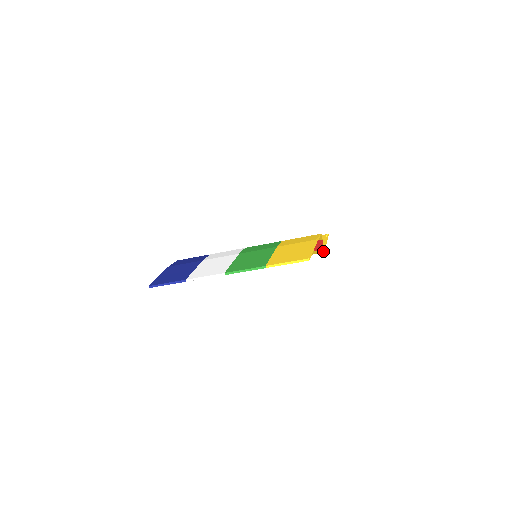
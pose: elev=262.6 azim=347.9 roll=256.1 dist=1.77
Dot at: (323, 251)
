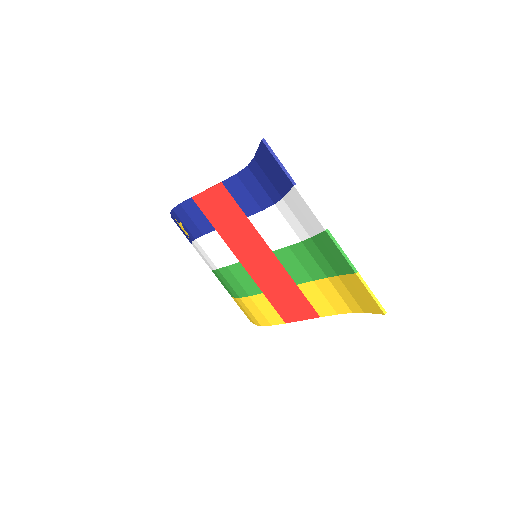
Dot at: (266, 325)
